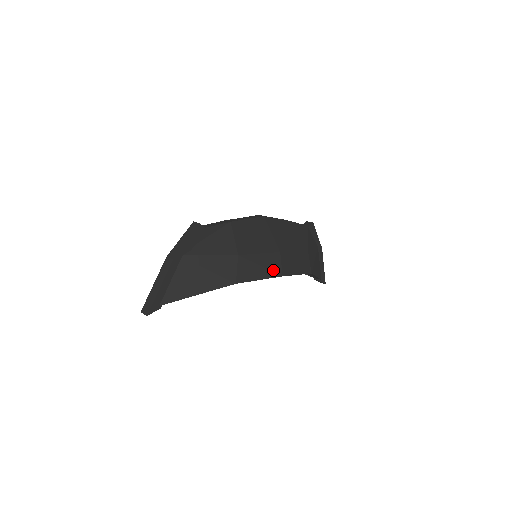
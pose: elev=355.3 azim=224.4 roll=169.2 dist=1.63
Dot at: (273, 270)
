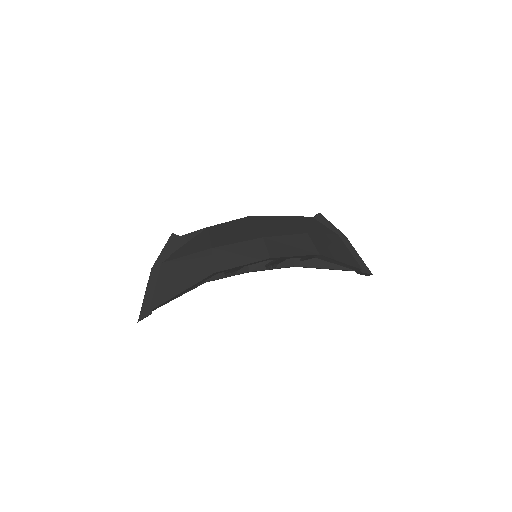
Dot at: (257, 254)
